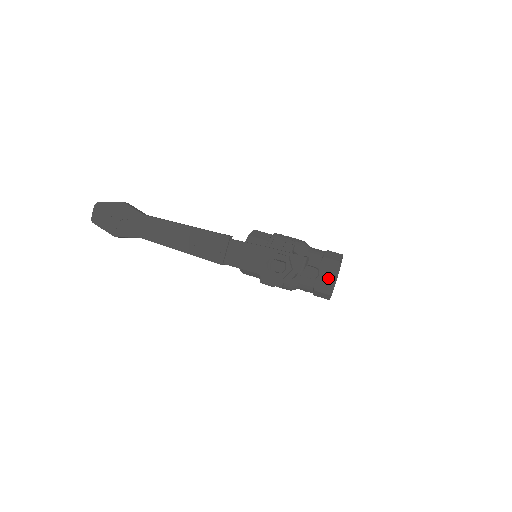
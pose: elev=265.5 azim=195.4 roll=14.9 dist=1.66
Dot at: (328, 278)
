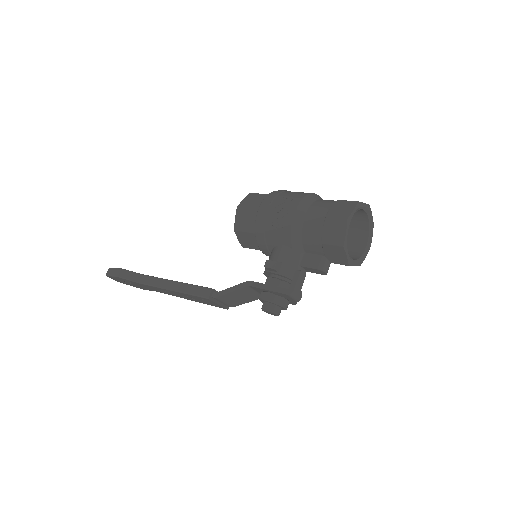
Dot at: occluded
